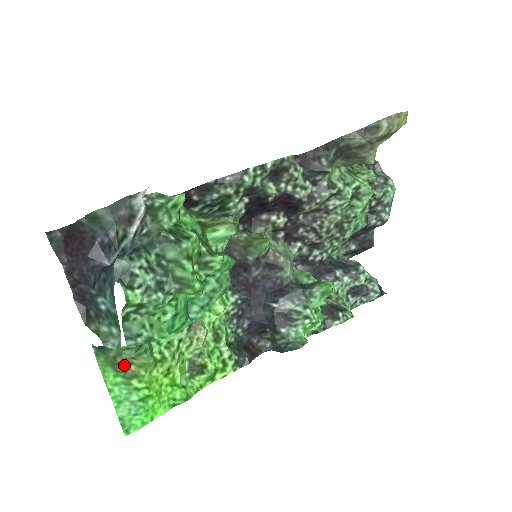
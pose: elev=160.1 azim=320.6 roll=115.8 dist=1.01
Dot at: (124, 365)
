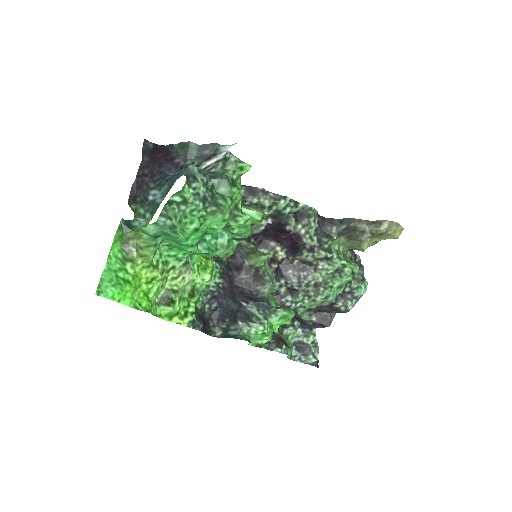
Dot at: (131, 248)
